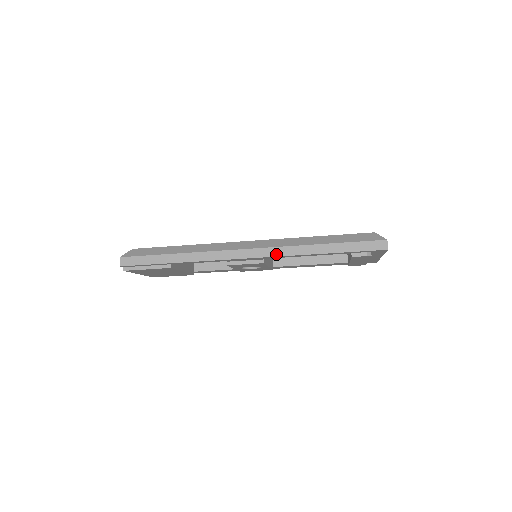
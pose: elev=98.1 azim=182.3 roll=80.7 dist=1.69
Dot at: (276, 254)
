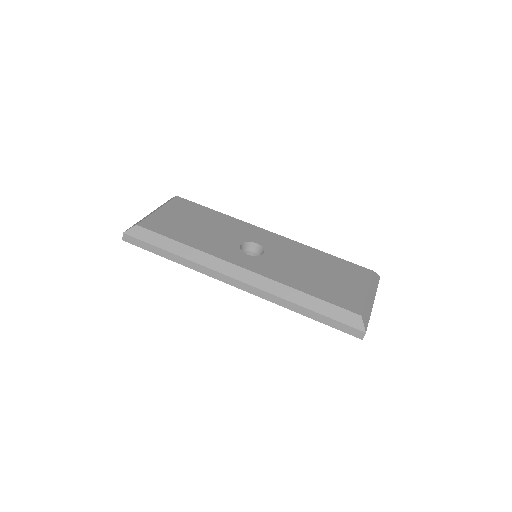
Dot at: (262, 296)
